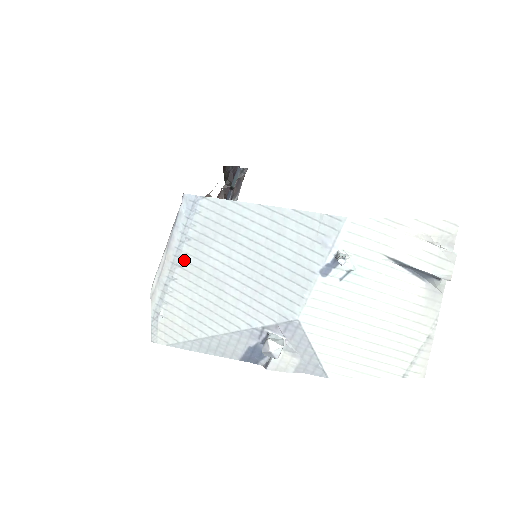
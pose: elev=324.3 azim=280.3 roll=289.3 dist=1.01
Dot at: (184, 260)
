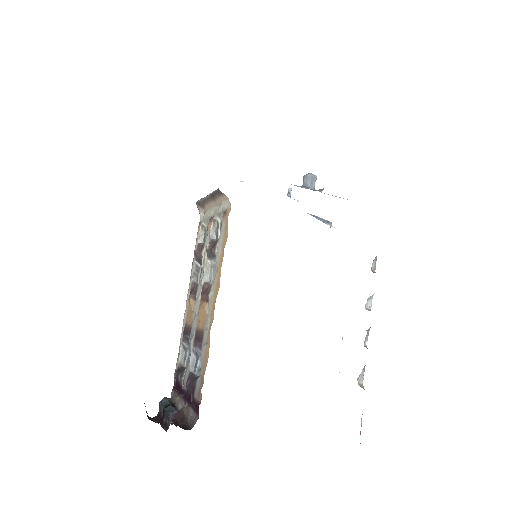
Dot at: occluded
